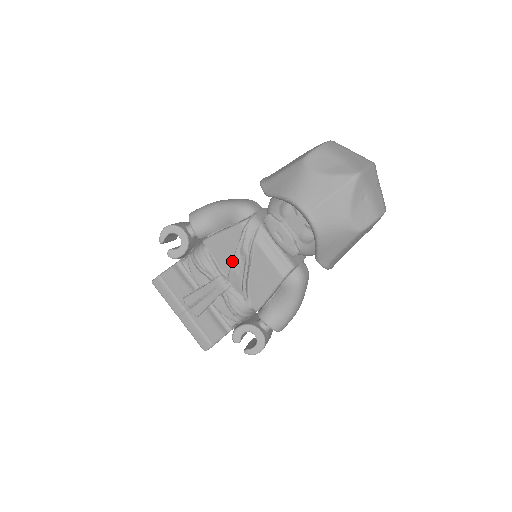
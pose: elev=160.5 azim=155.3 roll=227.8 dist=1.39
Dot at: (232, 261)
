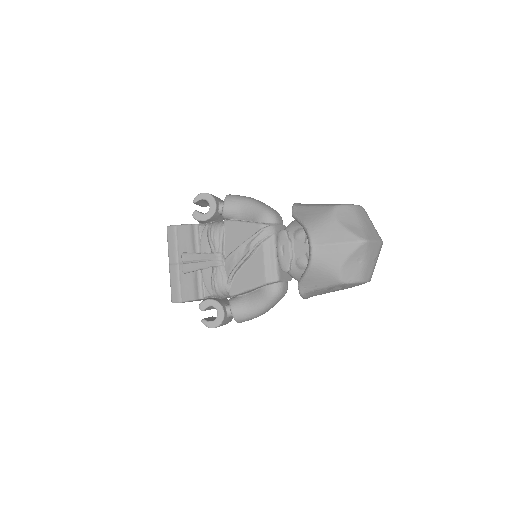
Dot at: (237, 247)
